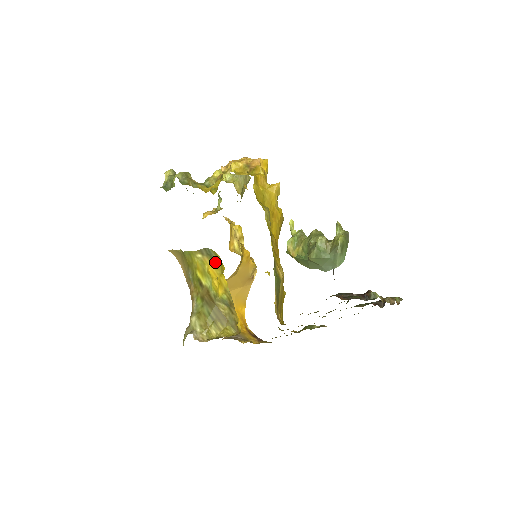
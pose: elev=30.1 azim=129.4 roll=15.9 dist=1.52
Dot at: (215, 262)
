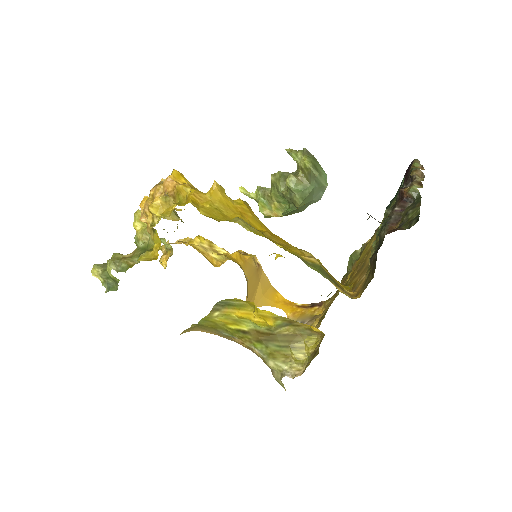
Dot at: (237, 305)
